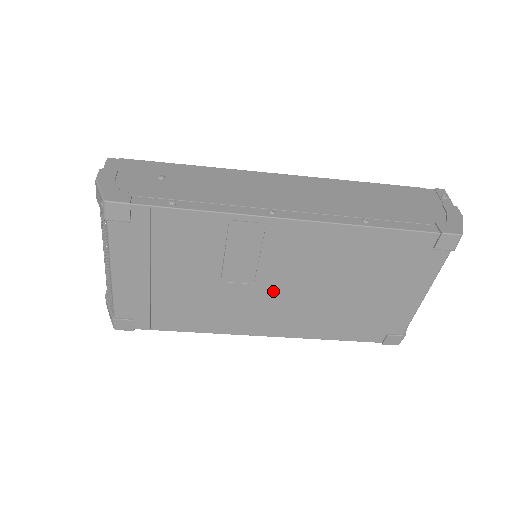
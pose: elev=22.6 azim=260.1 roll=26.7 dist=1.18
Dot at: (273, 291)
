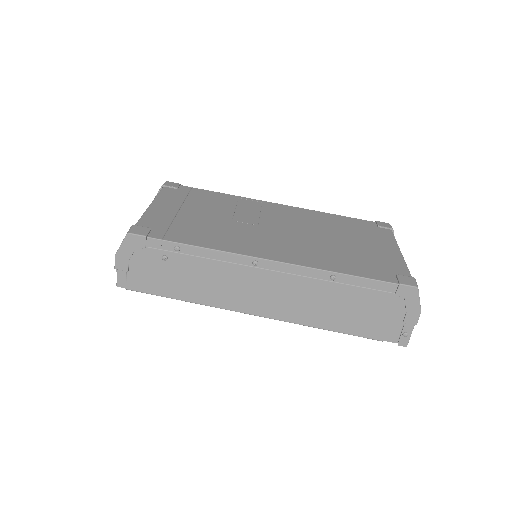
Dot at: (274, 232)
